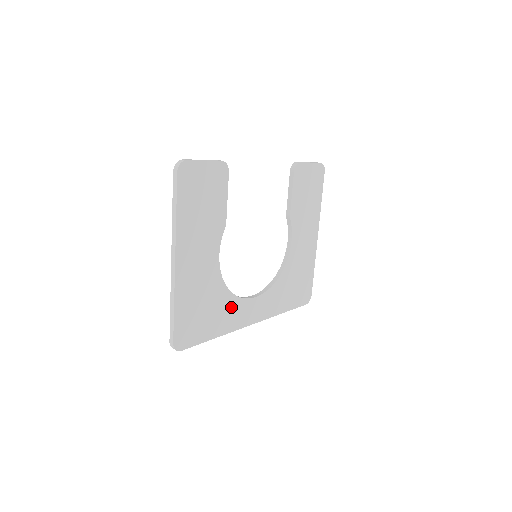
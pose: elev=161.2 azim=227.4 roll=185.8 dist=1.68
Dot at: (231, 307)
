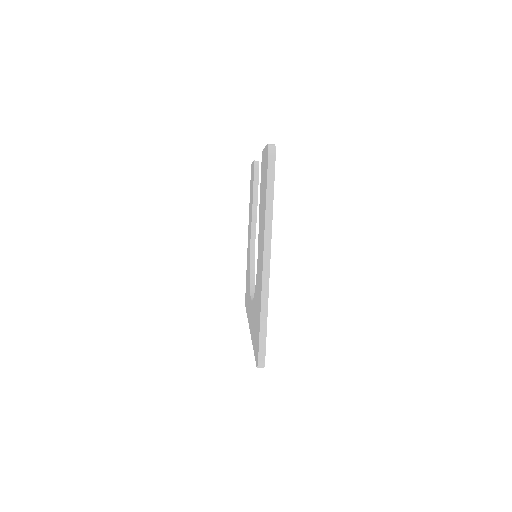
Dot at: occluded
